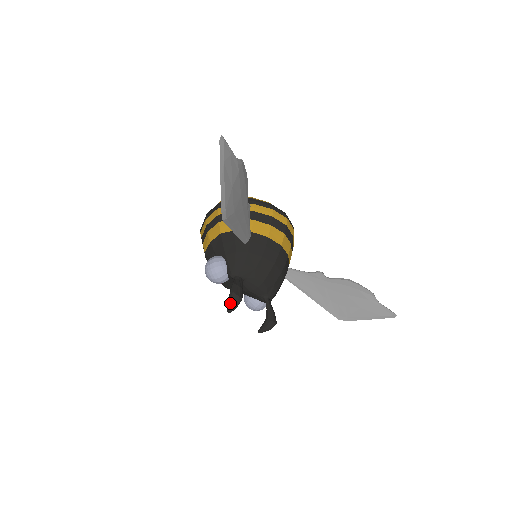
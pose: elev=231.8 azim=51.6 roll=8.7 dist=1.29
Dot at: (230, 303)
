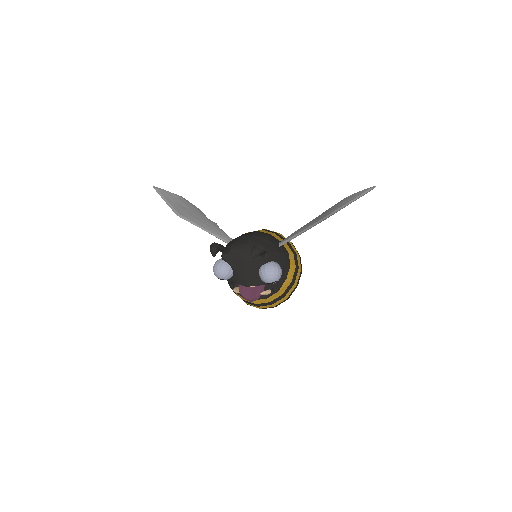
Dot at: (210, 250)
